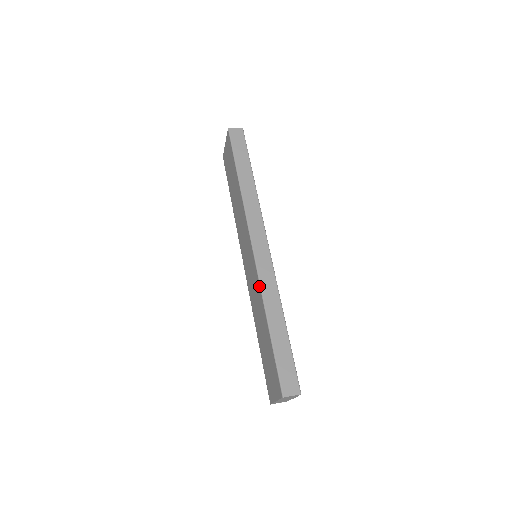
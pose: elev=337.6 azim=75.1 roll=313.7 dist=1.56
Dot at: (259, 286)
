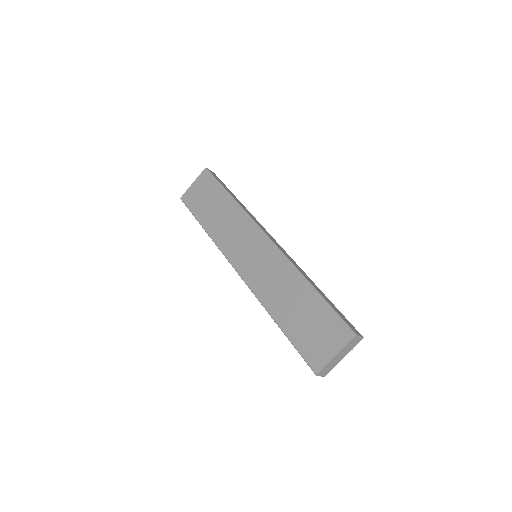
Dot at: (288, 261)
